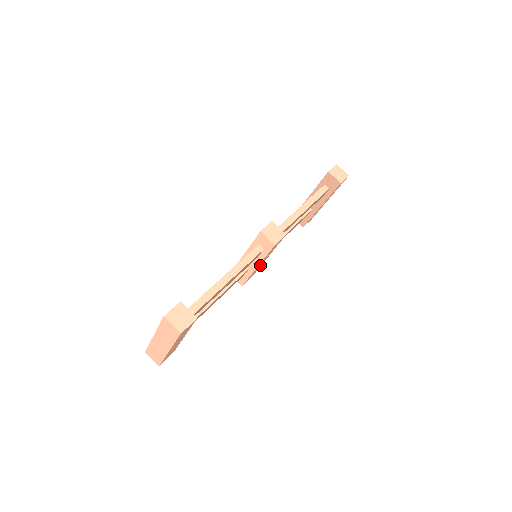
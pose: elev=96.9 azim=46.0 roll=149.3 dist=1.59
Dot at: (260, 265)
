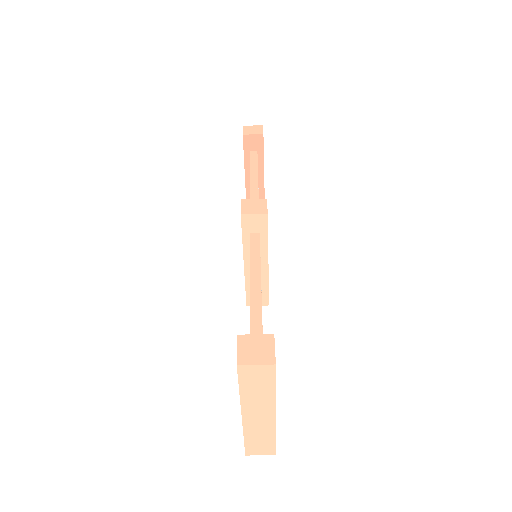
Dot at: occluded
